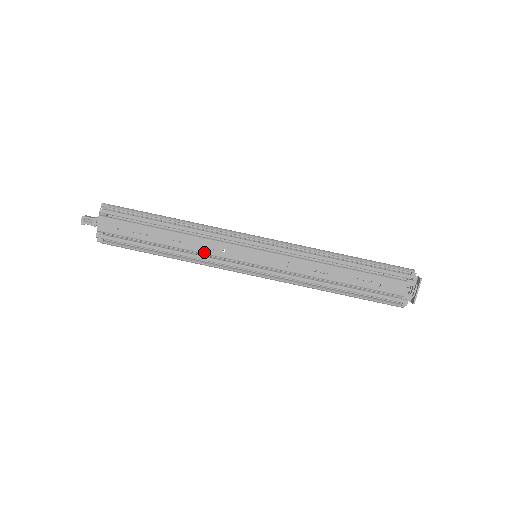
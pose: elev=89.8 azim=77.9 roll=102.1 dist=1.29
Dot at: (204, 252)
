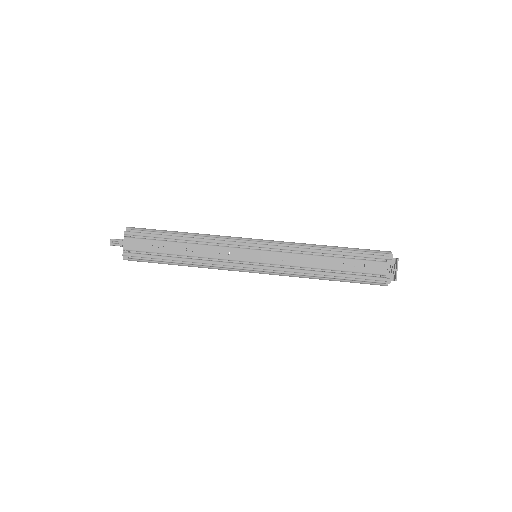
Dot at: (212, 257)
